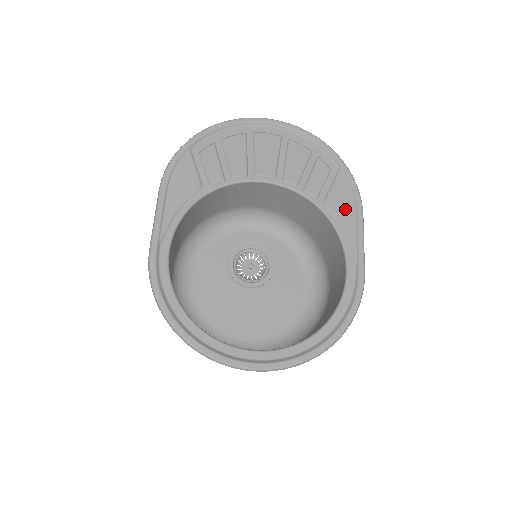
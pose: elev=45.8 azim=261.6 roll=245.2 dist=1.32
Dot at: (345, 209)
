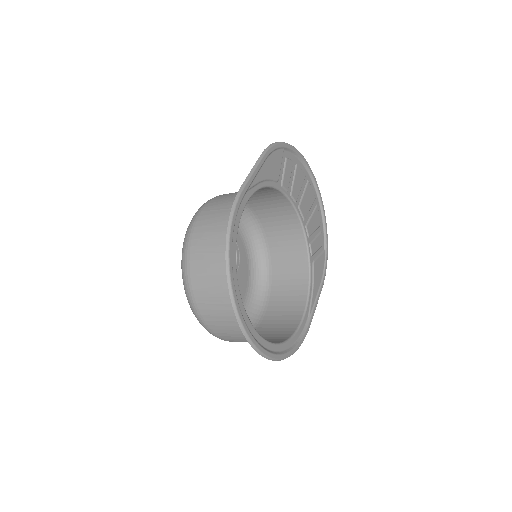
Dot at: (318, 277)
